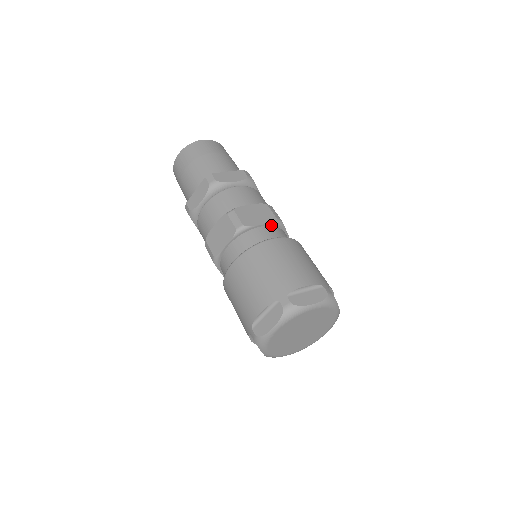
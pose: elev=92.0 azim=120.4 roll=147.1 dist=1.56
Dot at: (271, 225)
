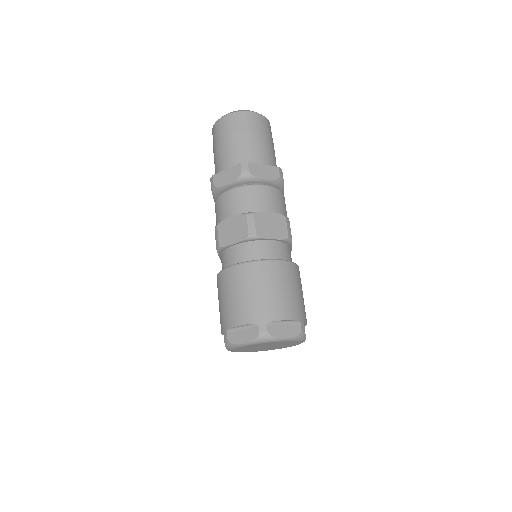
Dot at: (281, 241)
